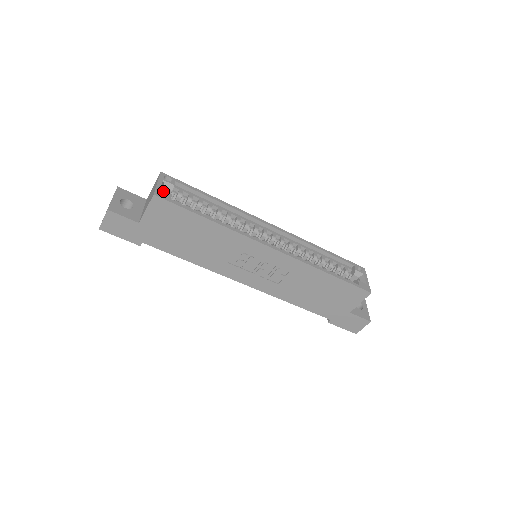
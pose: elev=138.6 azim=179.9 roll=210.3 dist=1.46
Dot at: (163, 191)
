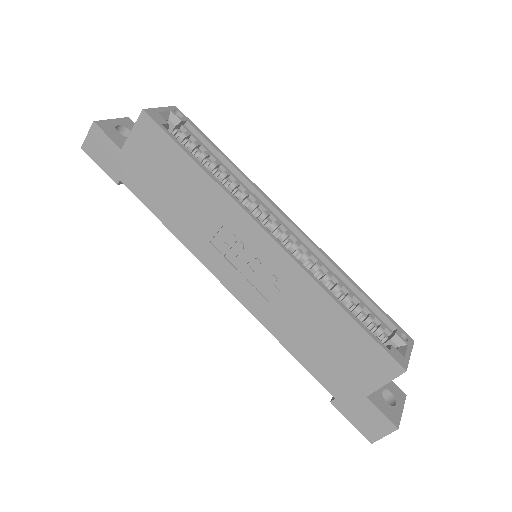
Dot at: (159, 115)
